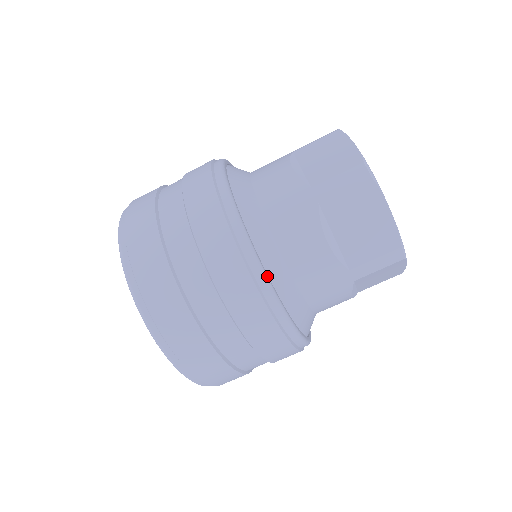
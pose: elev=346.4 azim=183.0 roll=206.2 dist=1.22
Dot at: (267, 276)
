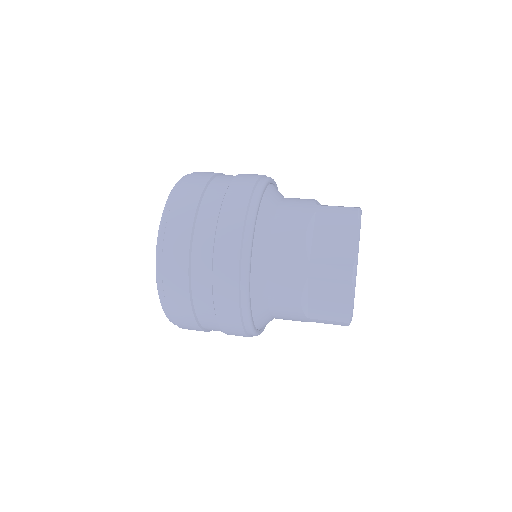
Dot at: (250, 309)
